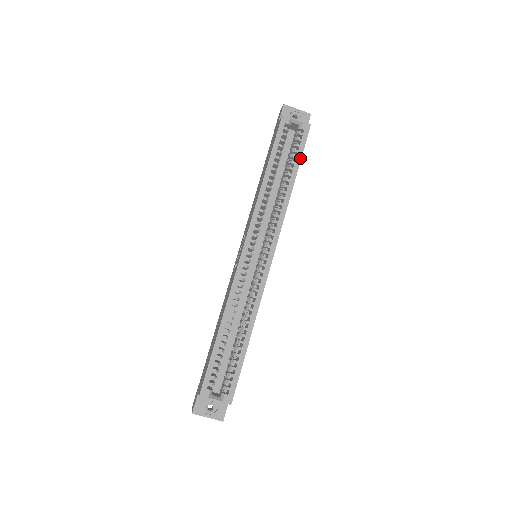
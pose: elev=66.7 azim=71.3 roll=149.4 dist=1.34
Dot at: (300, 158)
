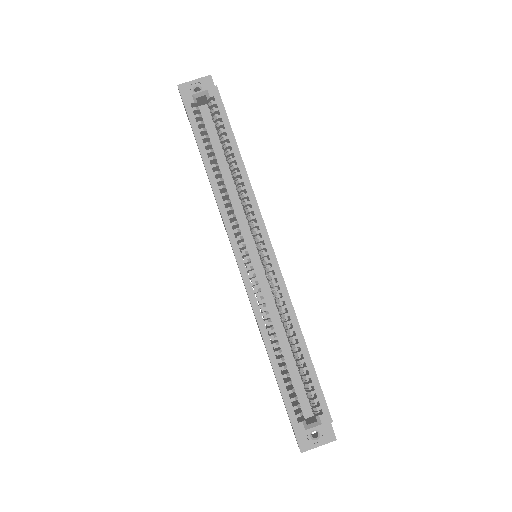
Dot at: (230, 128)
